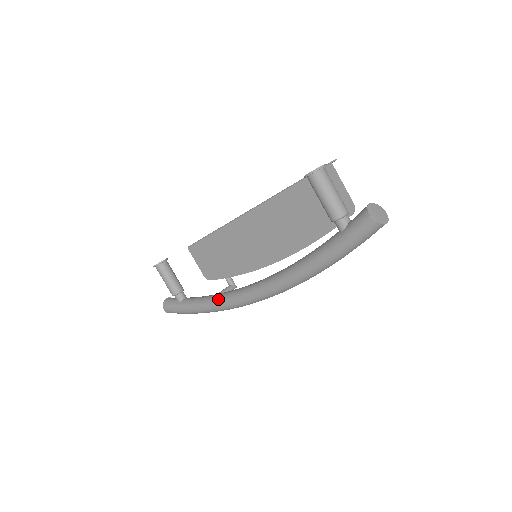
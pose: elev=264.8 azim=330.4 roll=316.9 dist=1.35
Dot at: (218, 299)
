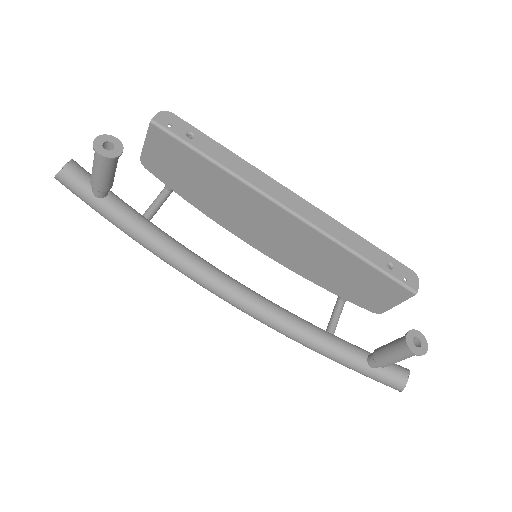
Dot at: (173, 257)
